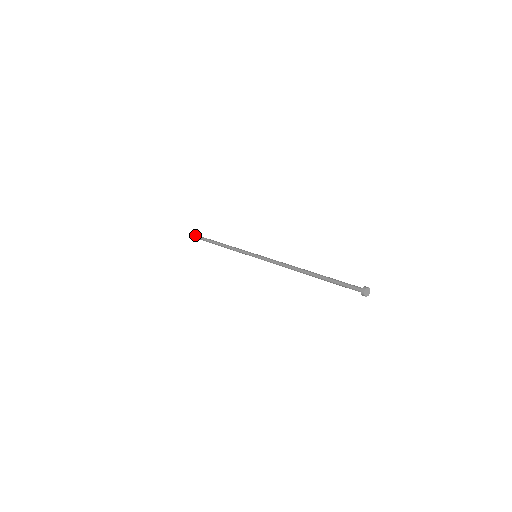
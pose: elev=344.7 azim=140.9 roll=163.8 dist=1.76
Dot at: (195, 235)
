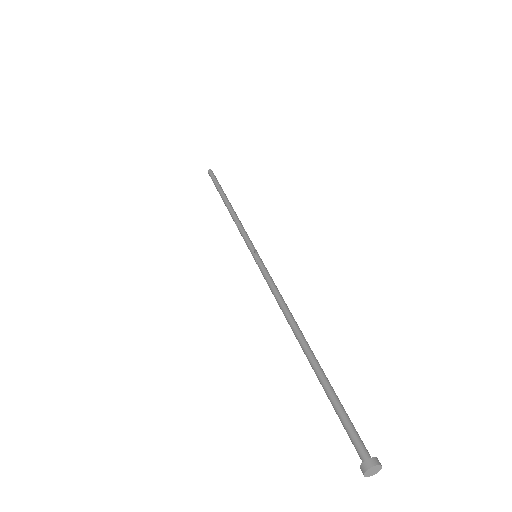
Dot at: (211, 170)
